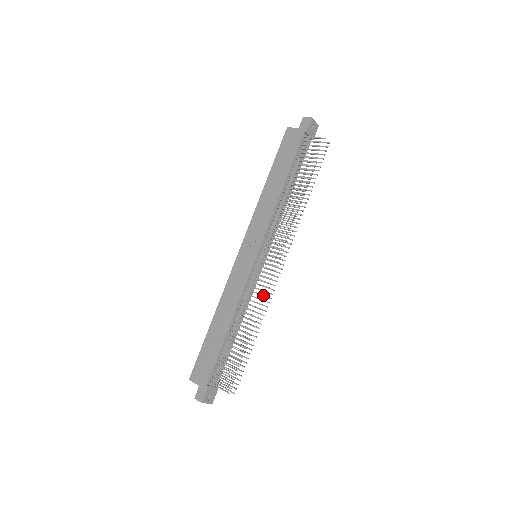
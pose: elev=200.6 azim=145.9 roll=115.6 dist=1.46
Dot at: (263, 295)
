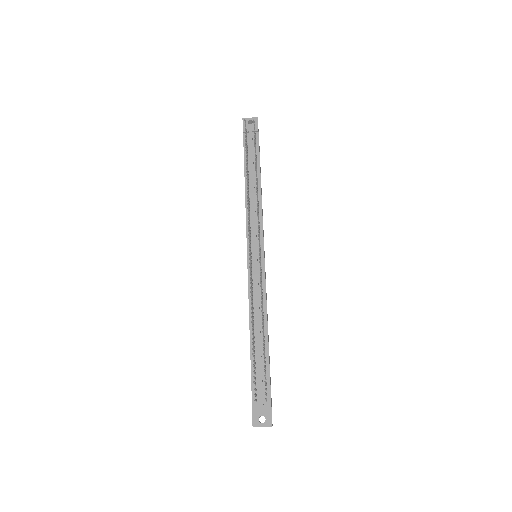
Dot at: (250, 282)
